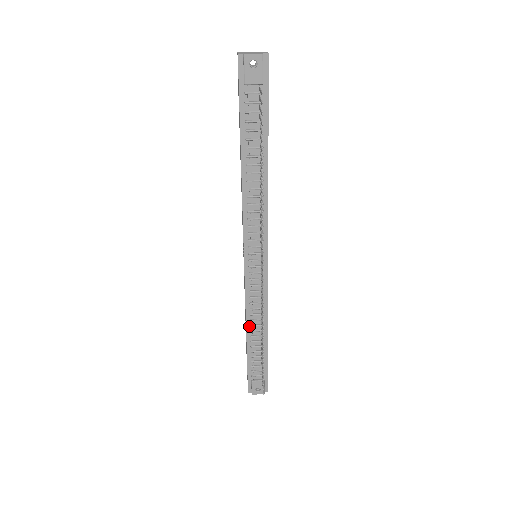
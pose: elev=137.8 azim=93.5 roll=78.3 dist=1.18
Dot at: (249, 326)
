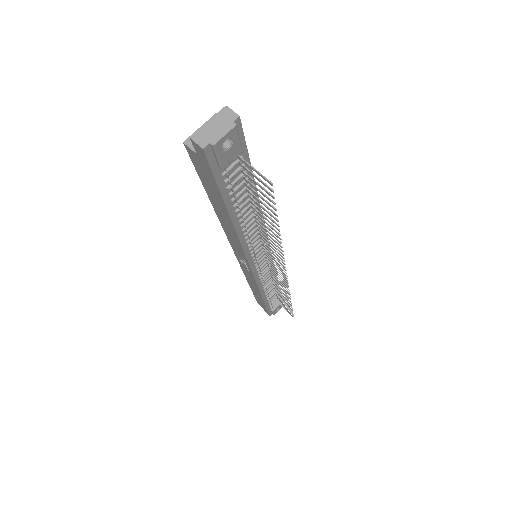
Dot at: (264, 294)
